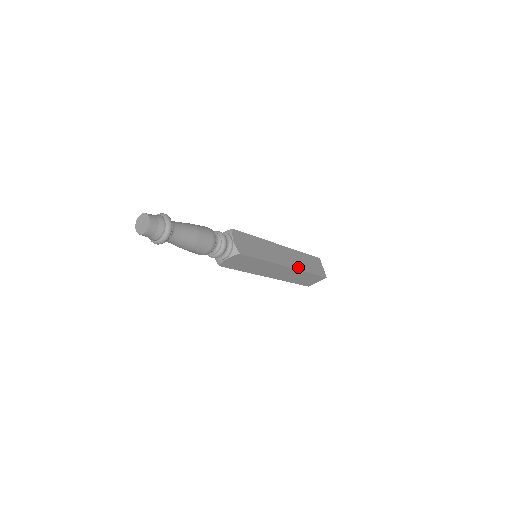
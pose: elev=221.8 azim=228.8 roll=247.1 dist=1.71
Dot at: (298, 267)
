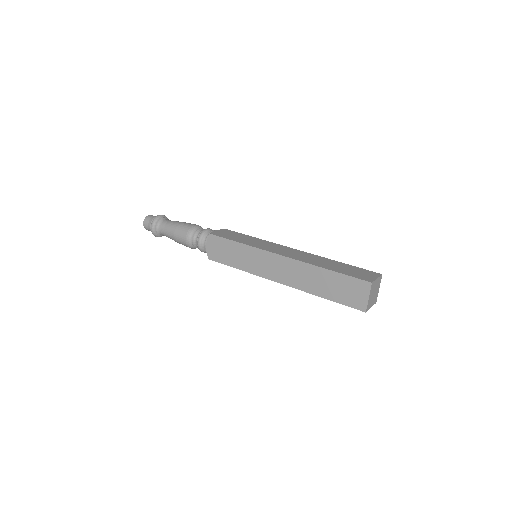
Dot at: (305, 261)
